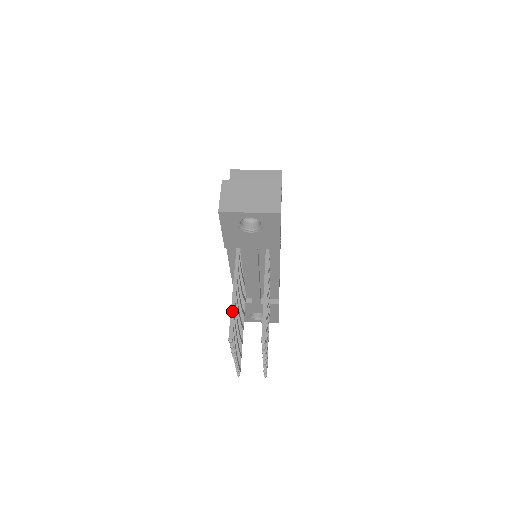
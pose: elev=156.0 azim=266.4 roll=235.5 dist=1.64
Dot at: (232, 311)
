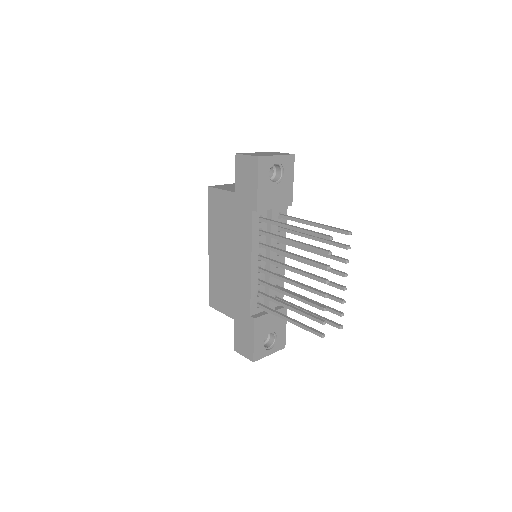
Dot at: (308, 230)
